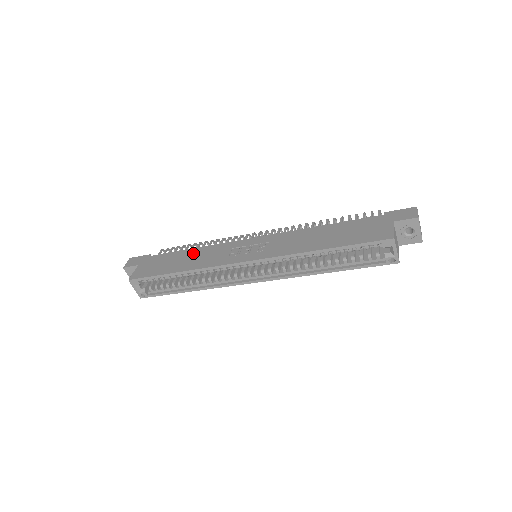
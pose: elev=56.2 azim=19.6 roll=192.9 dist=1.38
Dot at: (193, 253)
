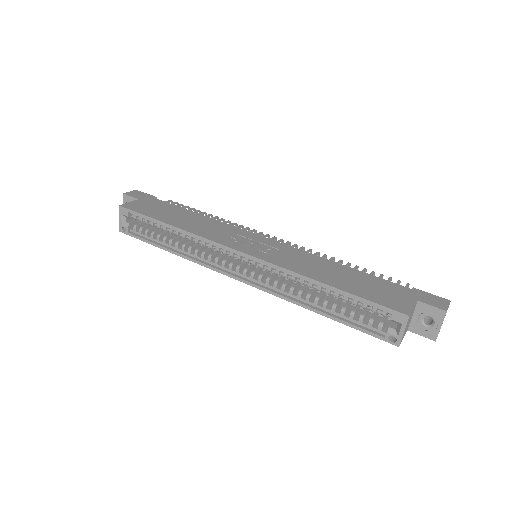
Dot at: (197, 217)
